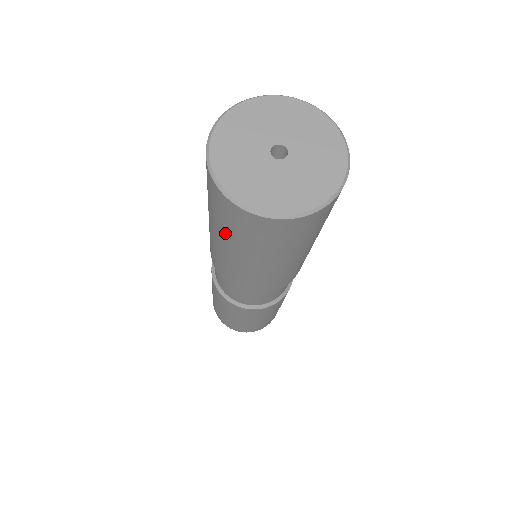
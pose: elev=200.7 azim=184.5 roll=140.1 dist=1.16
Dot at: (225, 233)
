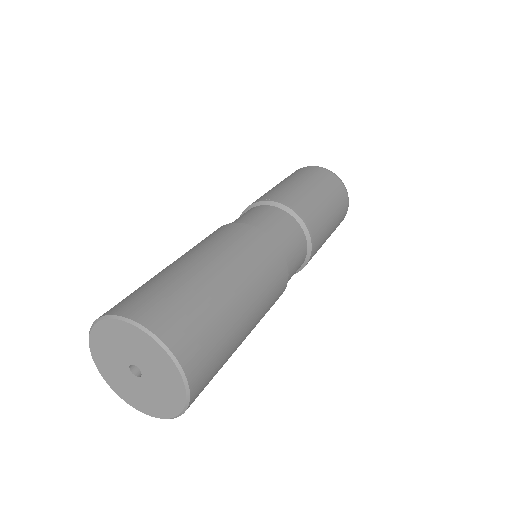
Dot at: occluded
